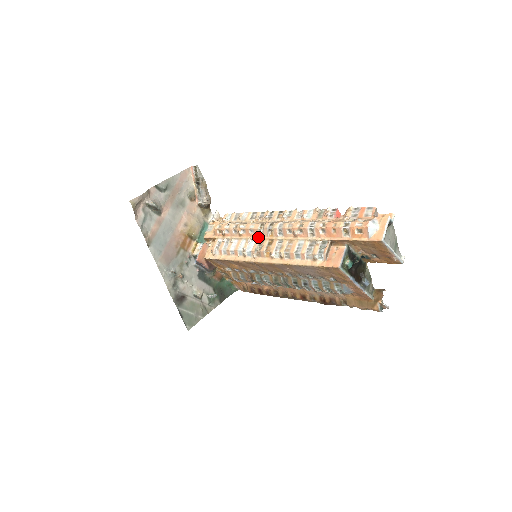
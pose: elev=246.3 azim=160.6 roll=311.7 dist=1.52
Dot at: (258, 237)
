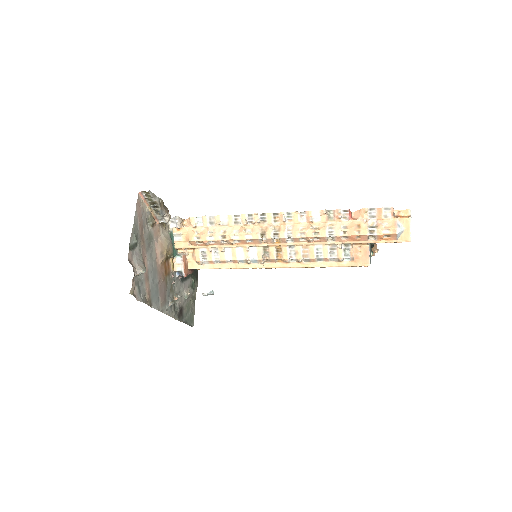
Dot at: (259, 245)
